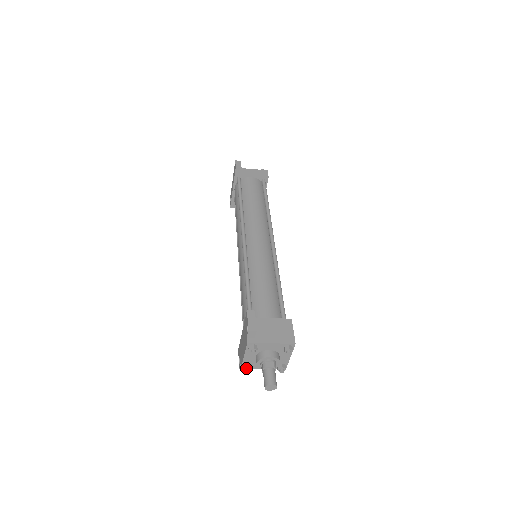
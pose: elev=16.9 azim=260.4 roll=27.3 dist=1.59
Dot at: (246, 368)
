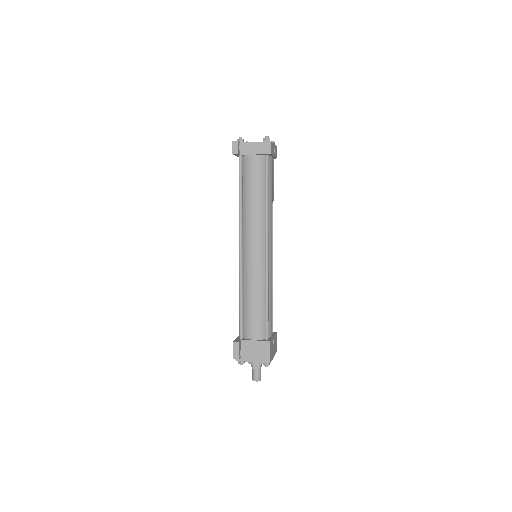
Dot at: occluded
